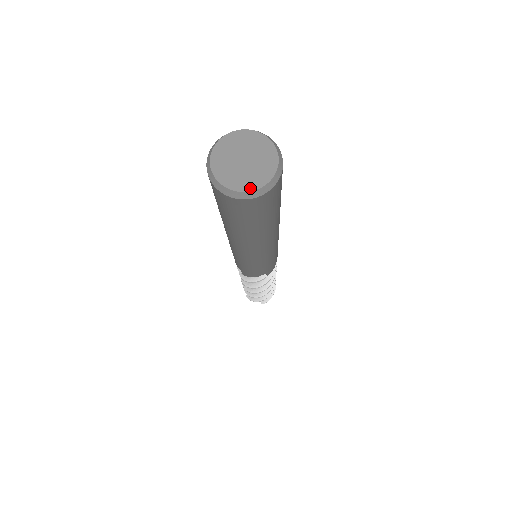
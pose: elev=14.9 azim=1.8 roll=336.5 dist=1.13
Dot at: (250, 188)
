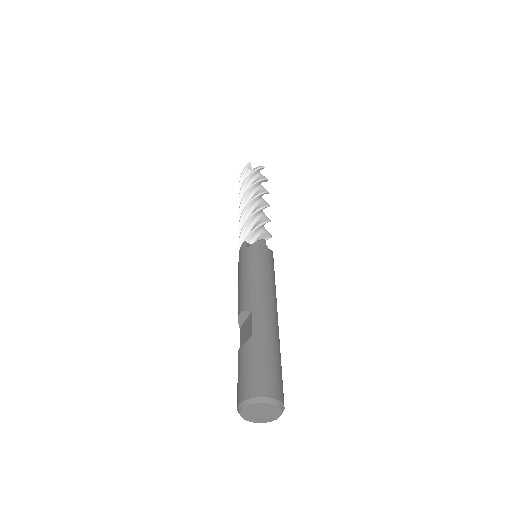
Dot at: (276, 418)
